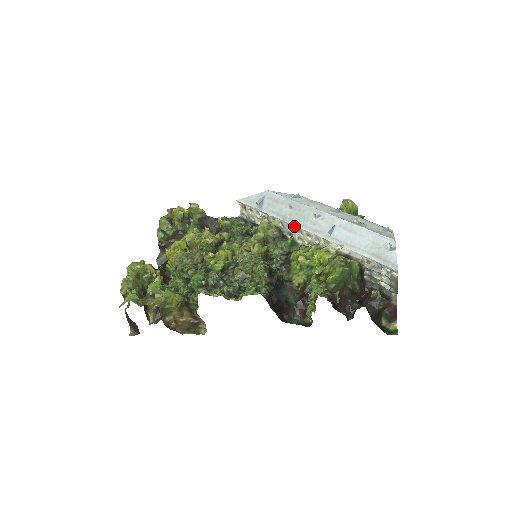
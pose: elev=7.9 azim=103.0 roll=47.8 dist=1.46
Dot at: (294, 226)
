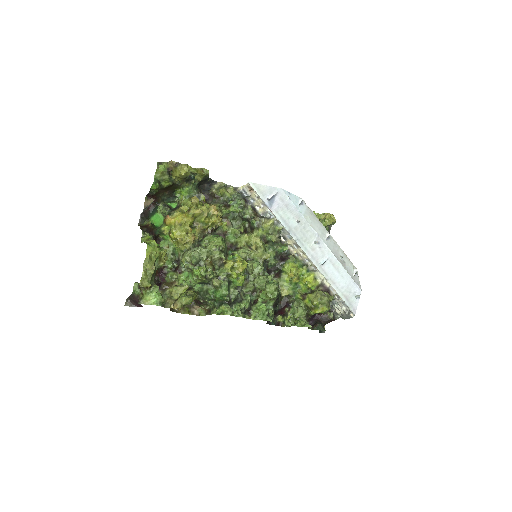
Dot at: (296, 242)
